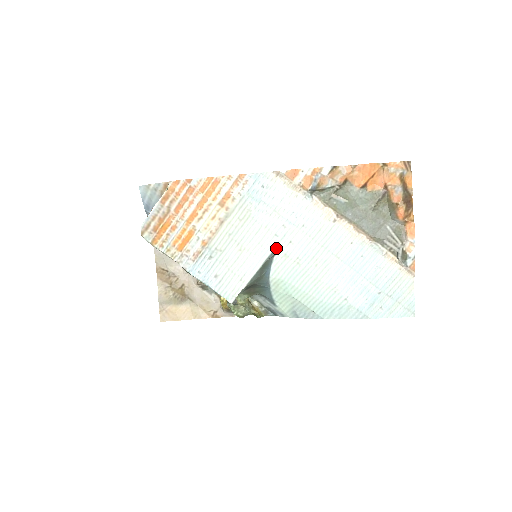
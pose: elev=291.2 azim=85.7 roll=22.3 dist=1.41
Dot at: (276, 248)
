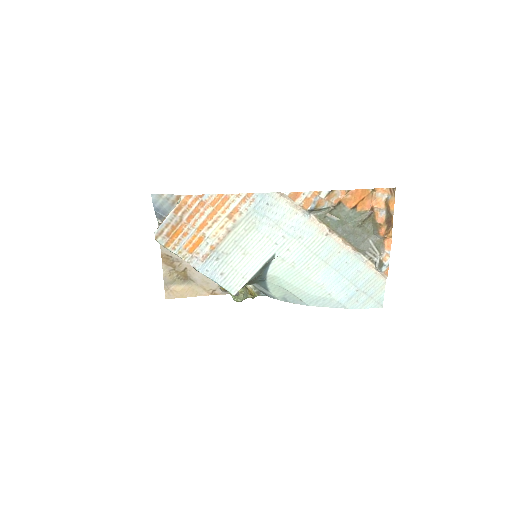
Dot at: (275, 254)
